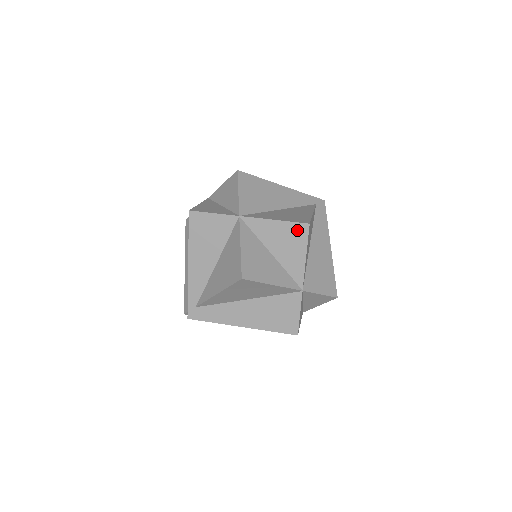
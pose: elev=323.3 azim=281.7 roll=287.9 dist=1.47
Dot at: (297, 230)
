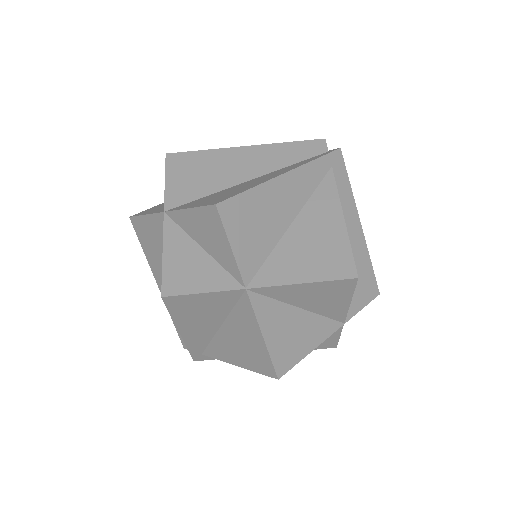
Dot at: (338, 286)
